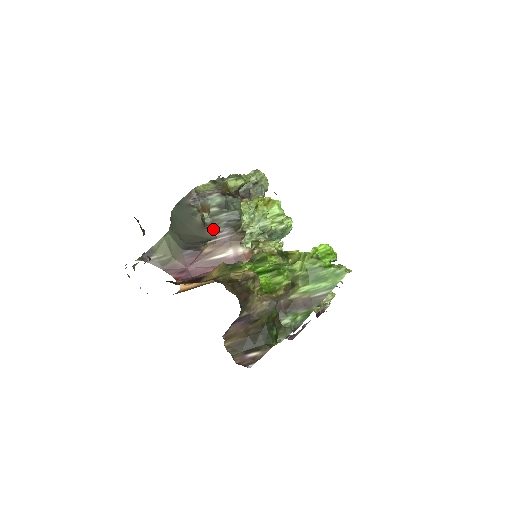
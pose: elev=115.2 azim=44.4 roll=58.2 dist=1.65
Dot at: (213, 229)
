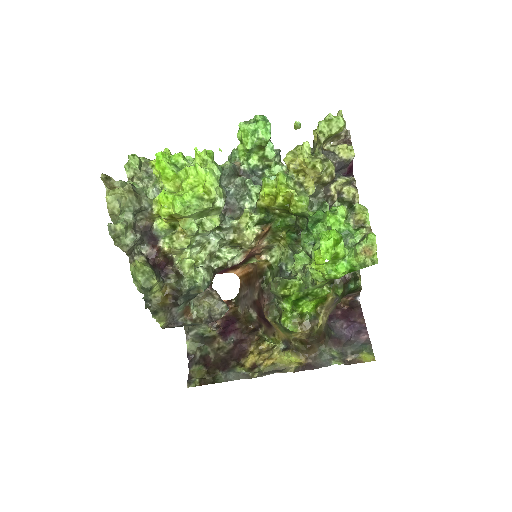
Dot at: occluded
